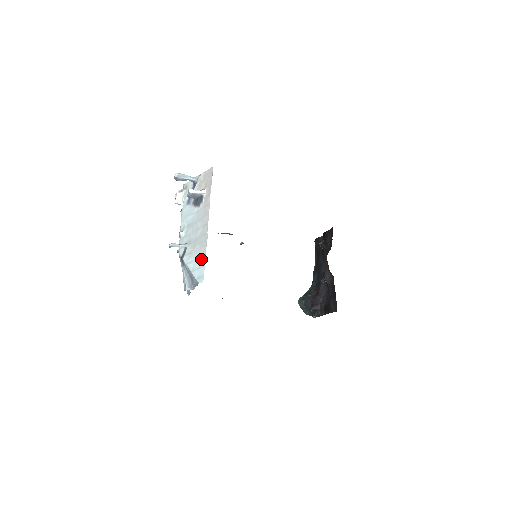
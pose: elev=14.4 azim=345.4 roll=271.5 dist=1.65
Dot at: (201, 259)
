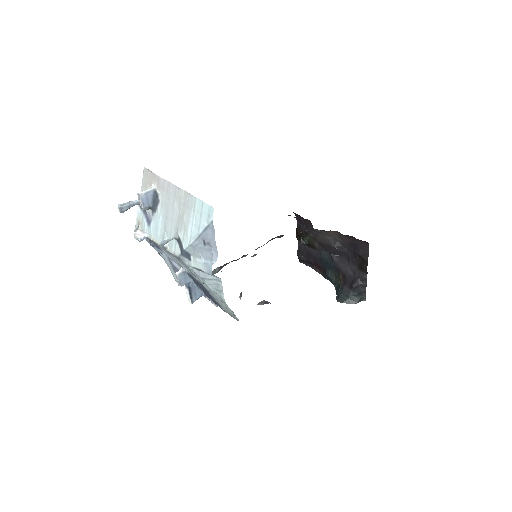
Dot at: (196, 208)
